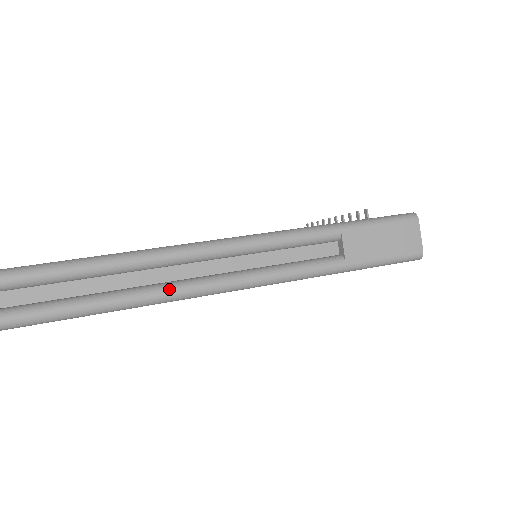
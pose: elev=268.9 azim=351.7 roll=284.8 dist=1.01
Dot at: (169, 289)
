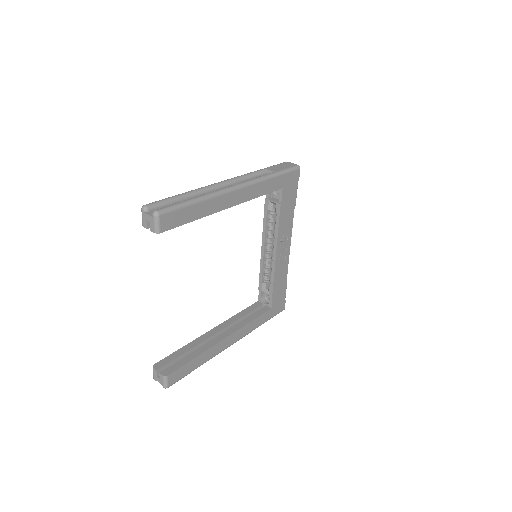
Dot at: (223, 188)
